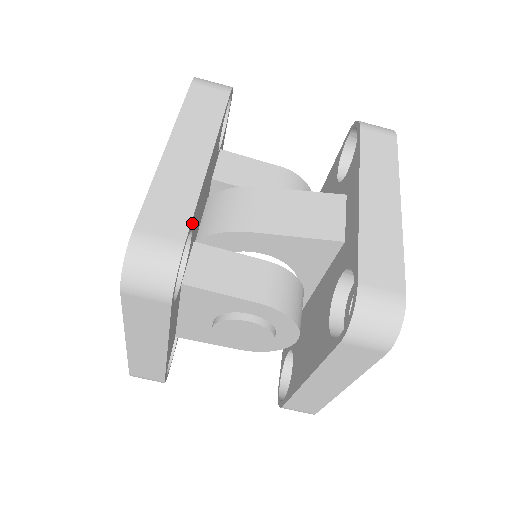
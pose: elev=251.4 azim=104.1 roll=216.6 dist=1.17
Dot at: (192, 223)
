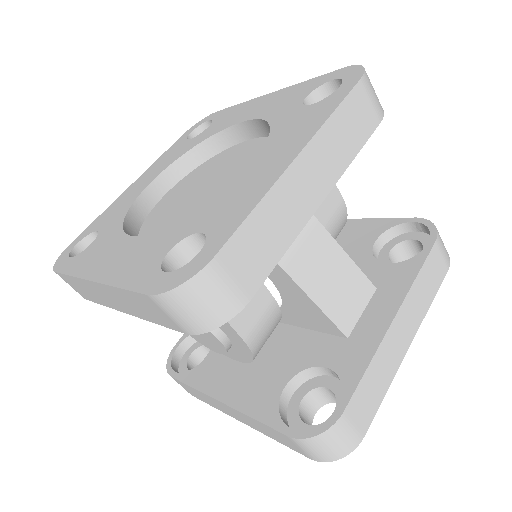
Dot at: occluded
